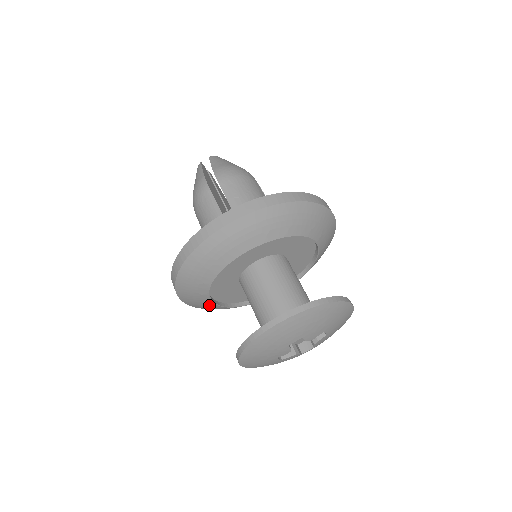
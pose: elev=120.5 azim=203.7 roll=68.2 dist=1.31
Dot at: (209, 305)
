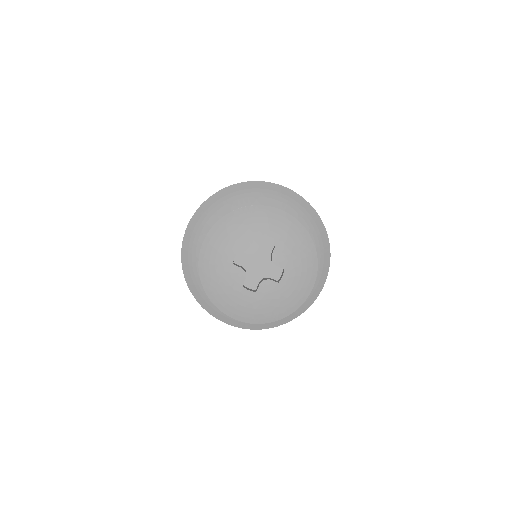
Dot at: (202, 237)
